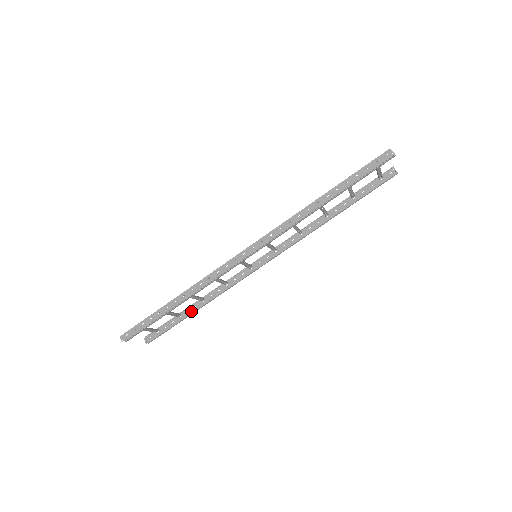
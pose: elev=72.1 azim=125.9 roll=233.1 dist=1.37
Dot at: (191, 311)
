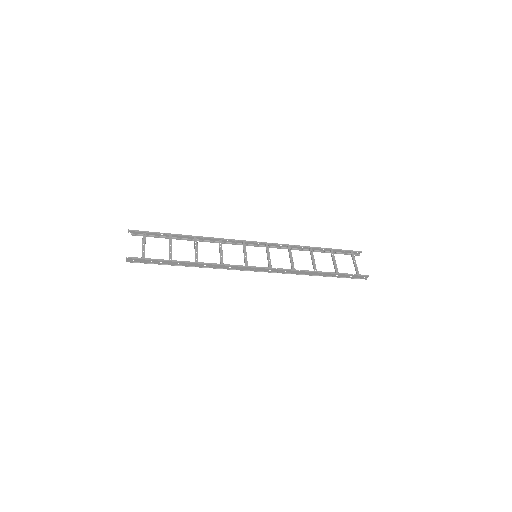
Dot at: (181, 237)
